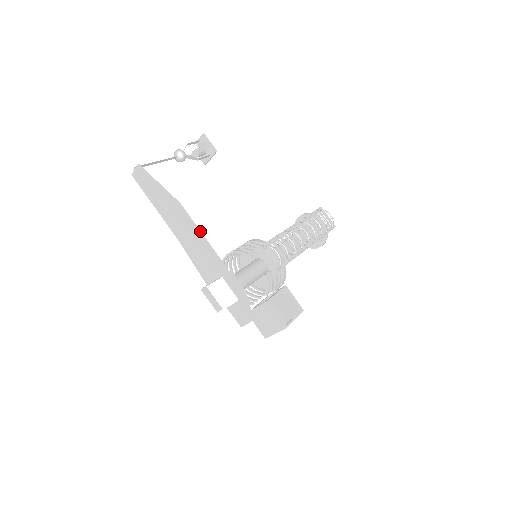
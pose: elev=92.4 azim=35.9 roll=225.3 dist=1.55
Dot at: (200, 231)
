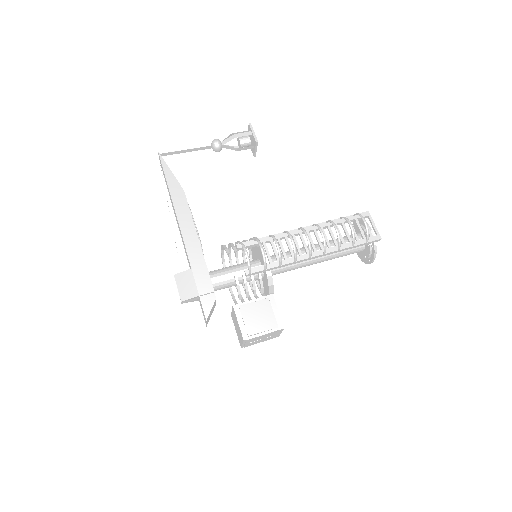
Dot at: (192, 220)
